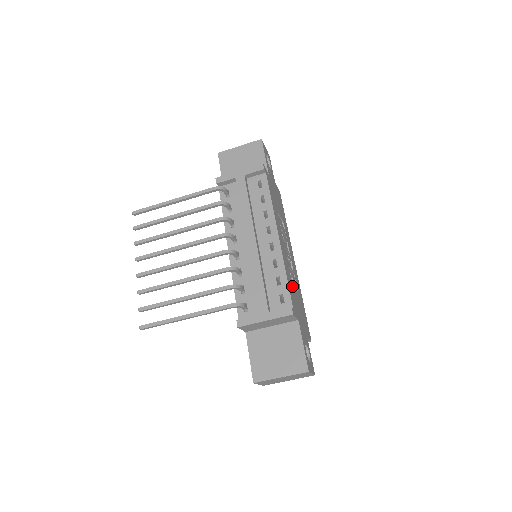
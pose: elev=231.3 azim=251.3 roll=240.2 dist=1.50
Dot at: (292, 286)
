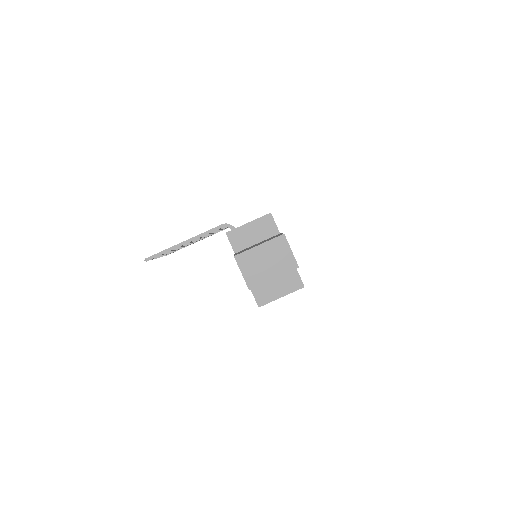
Dot at: occluded
